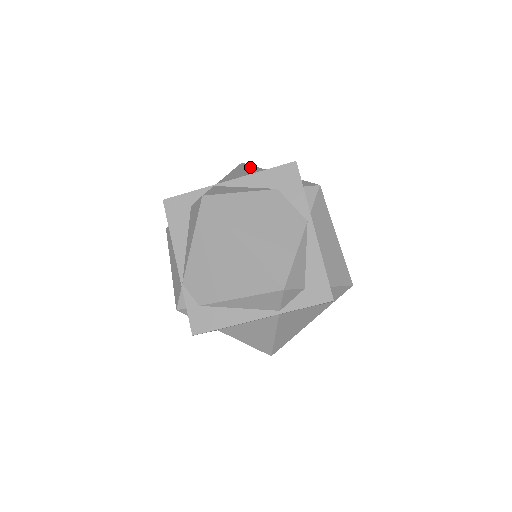
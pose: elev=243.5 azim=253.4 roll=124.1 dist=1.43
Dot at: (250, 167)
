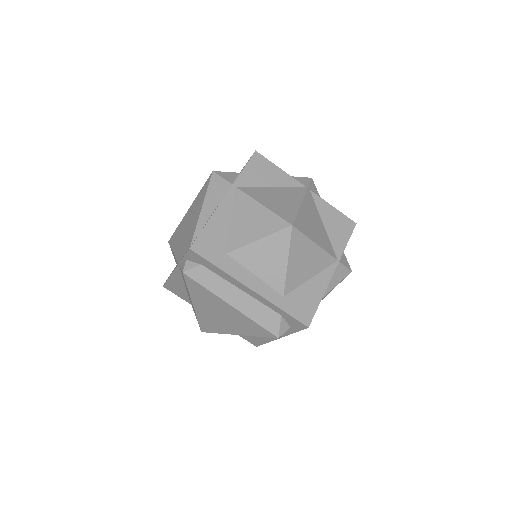
Dot at: occluded
